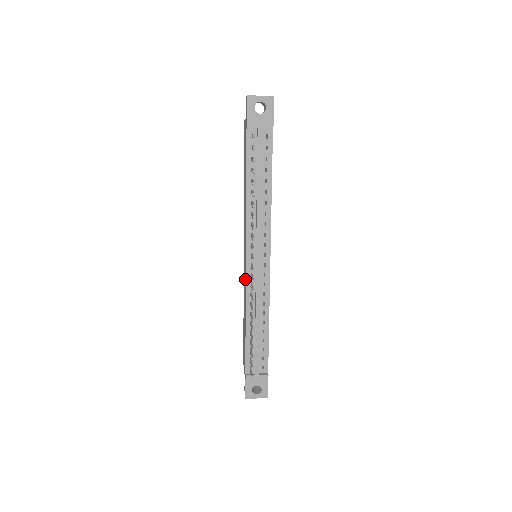
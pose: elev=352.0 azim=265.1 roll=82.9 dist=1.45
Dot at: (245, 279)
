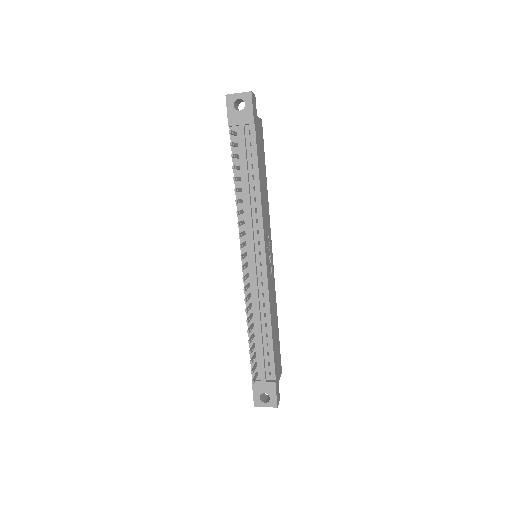
Dot at: occluded
